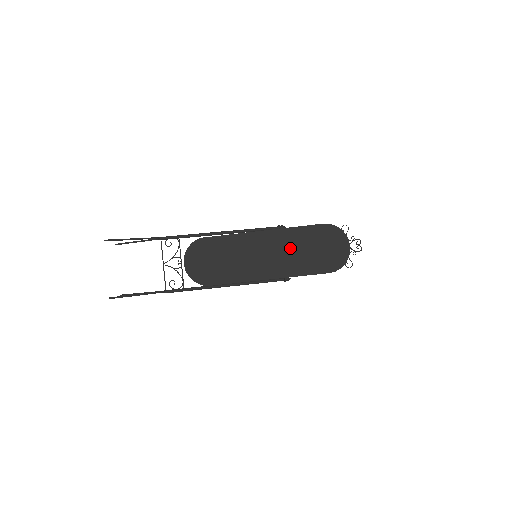
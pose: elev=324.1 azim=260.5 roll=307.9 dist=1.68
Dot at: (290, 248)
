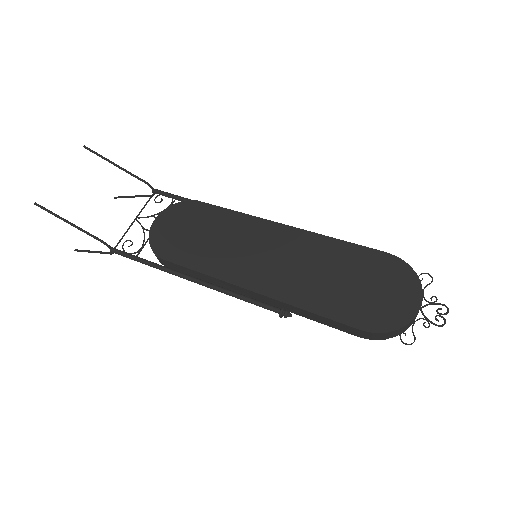
Dot at: (312, 263)
